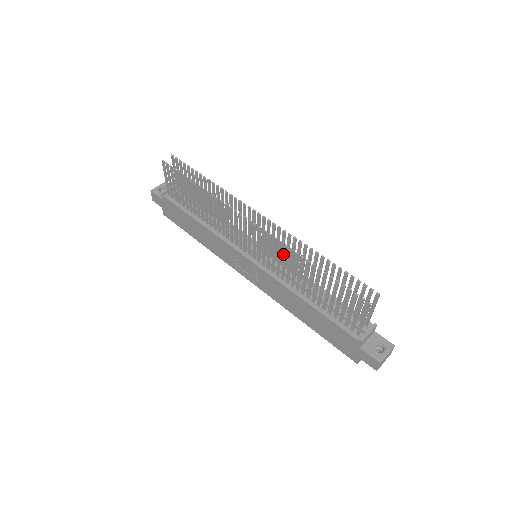
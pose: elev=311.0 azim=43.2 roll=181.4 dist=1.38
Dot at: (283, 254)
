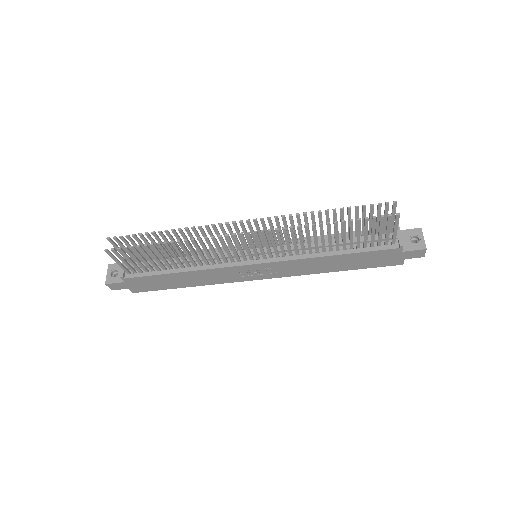
Dot at: (291, 236)
